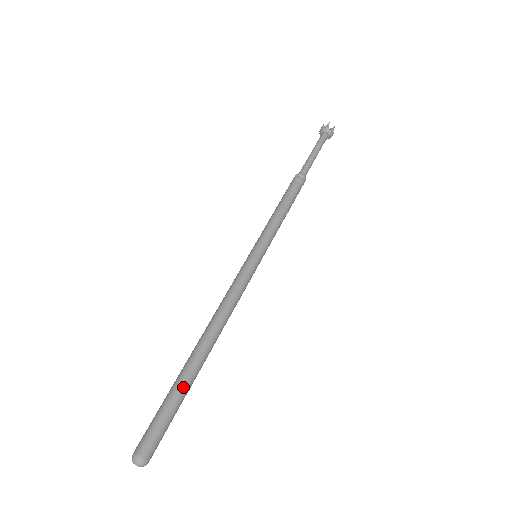
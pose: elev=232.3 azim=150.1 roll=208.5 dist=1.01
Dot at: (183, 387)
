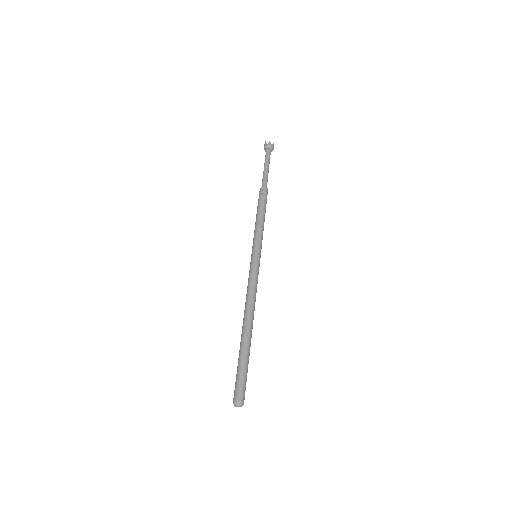
Dot at: (242, 354)
